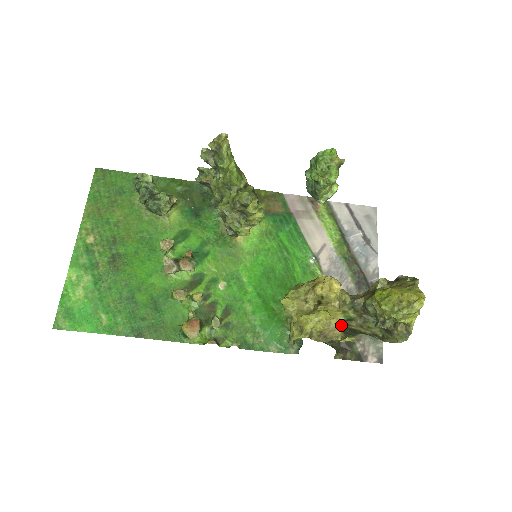
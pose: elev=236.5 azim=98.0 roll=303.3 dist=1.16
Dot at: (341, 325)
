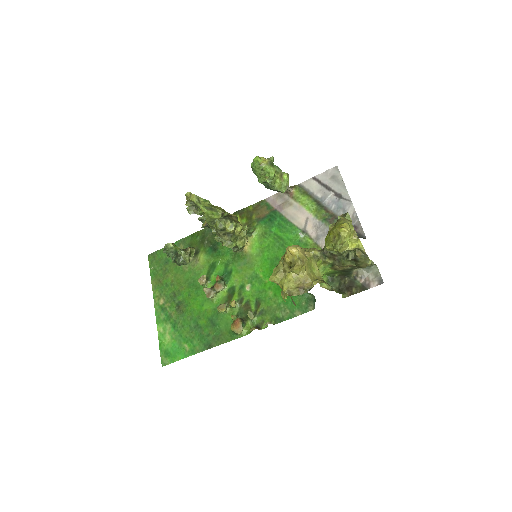
Dot at: (319, 274)
